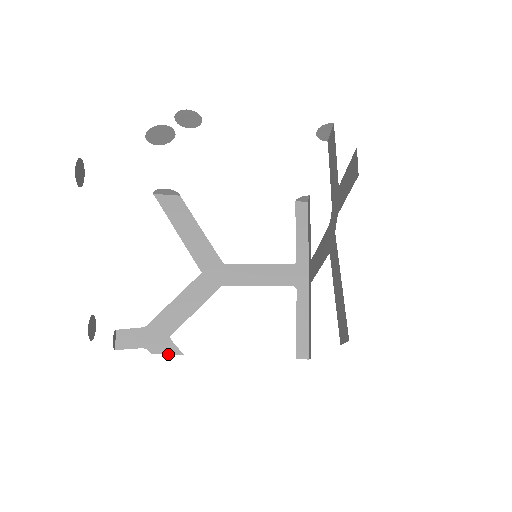
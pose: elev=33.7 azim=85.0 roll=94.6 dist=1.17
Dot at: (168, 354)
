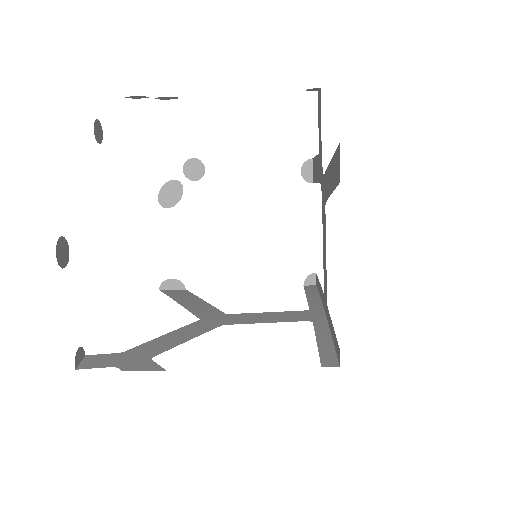
Dot at: (145, 370)
